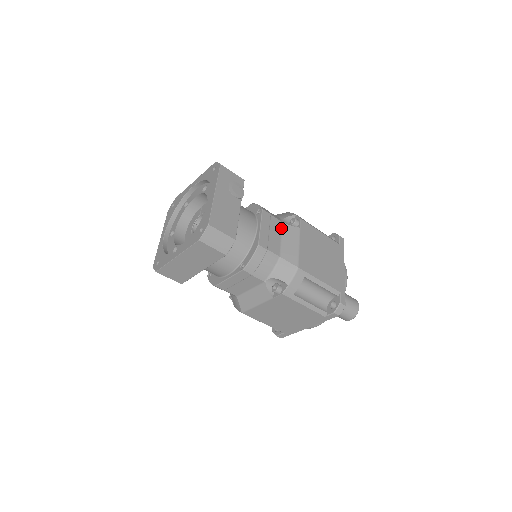
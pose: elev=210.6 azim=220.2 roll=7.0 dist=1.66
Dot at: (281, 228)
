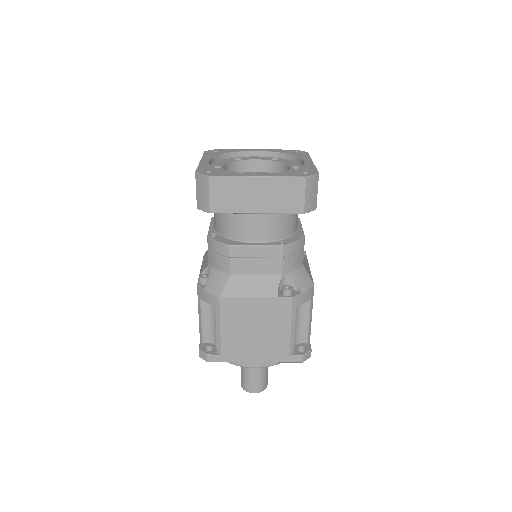
Dot at: occluded
